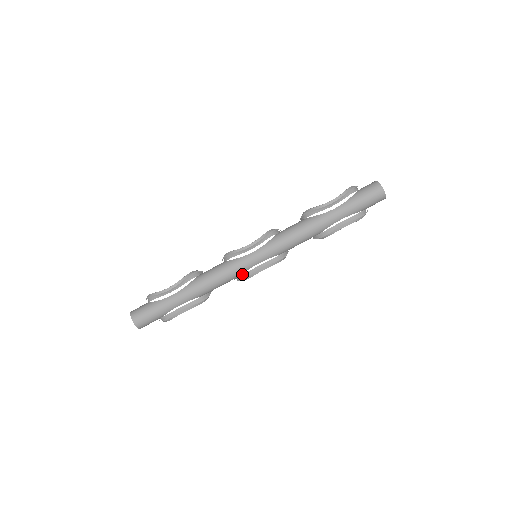
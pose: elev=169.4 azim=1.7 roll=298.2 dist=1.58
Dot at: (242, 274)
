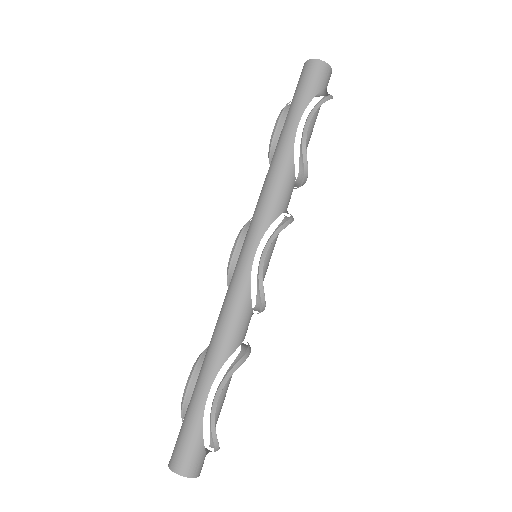
Dot at: occluded
